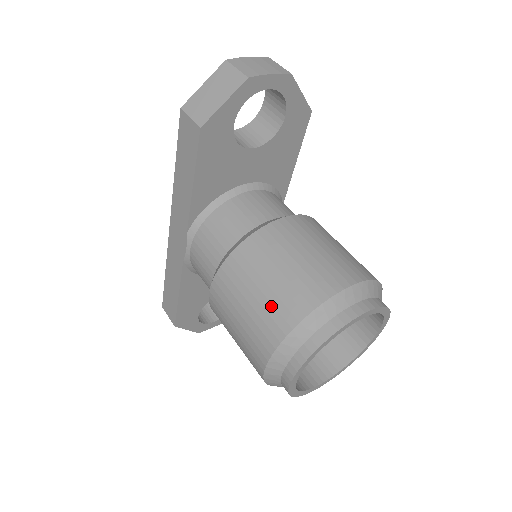
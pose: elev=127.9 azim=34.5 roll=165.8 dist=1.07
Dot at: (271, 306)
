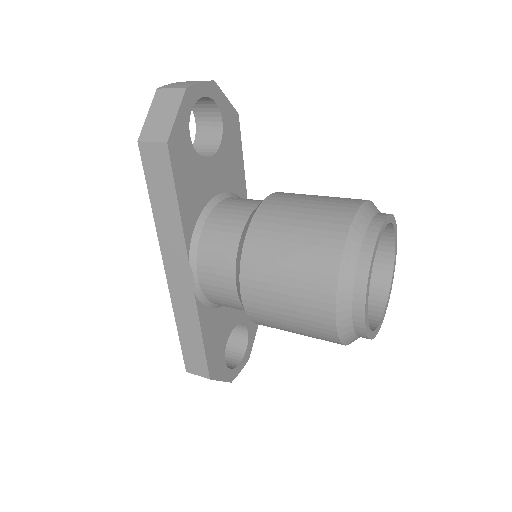
Dot at: (309, 256)
